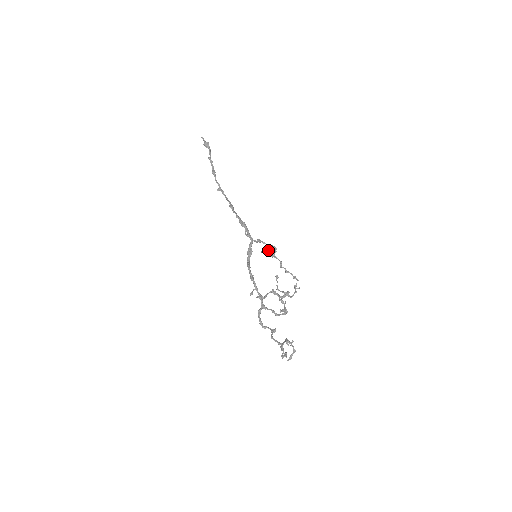
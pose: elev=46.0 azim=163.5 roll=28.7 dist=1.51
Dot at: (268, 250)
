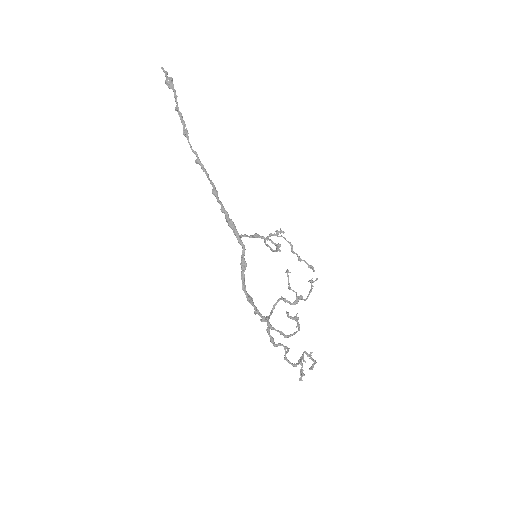
Dot at: (273, 235)
